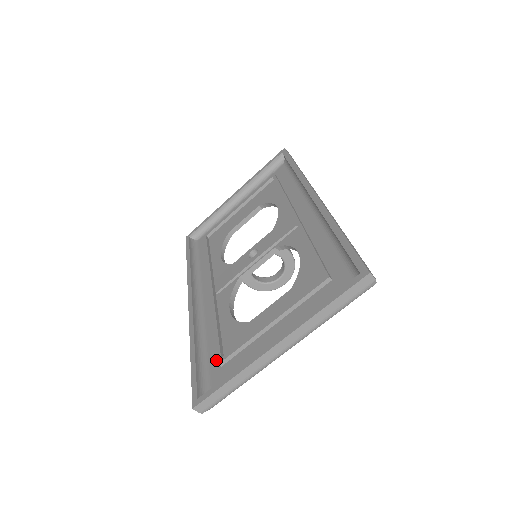
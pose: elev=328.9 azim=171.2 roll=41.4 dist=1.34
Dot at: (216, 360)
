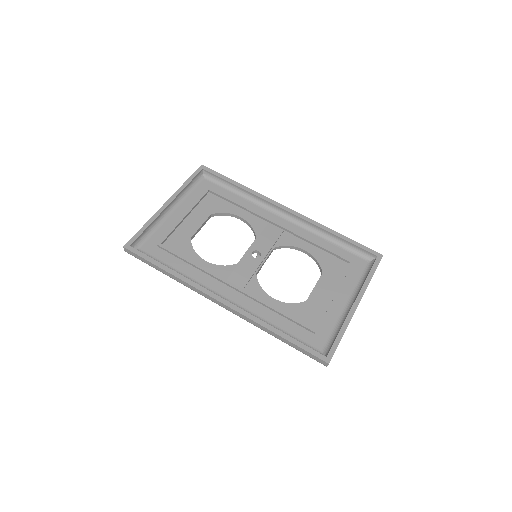
Dot at: (301, 333)
